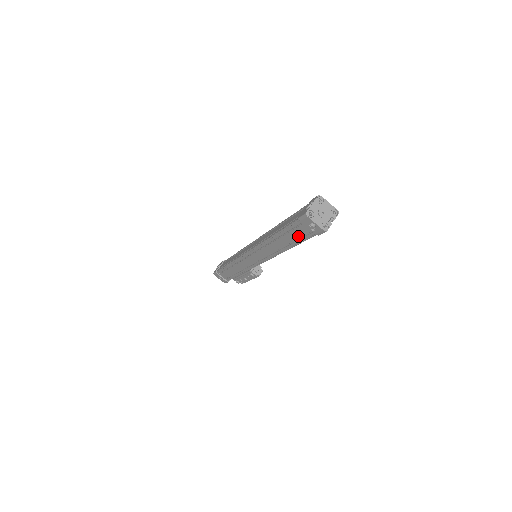
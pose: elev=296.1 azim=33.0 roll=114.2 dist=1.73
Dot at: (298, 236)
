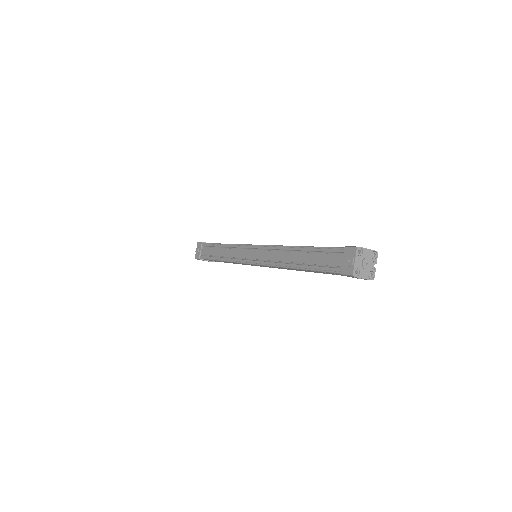
Dot at: occluded
